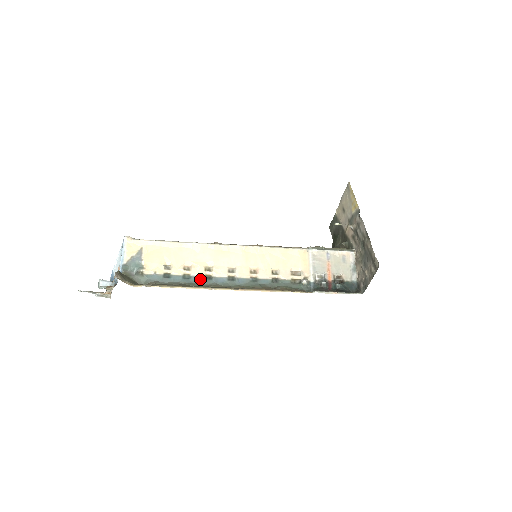
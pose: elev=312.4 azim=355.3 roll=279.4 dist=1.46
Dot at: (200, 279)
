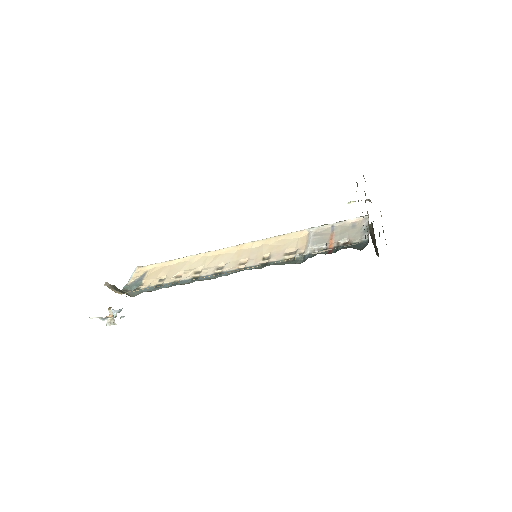
Dot at: (187, 281)
